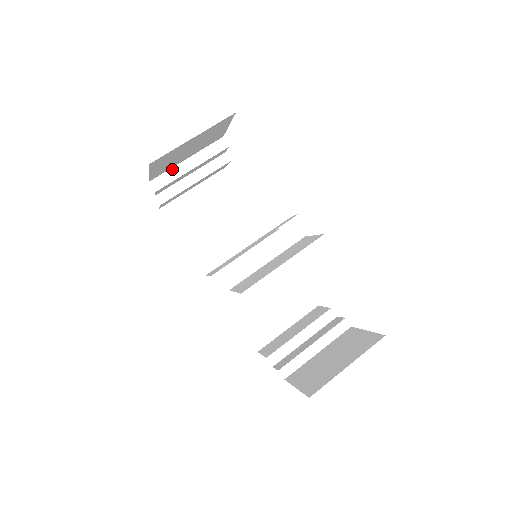
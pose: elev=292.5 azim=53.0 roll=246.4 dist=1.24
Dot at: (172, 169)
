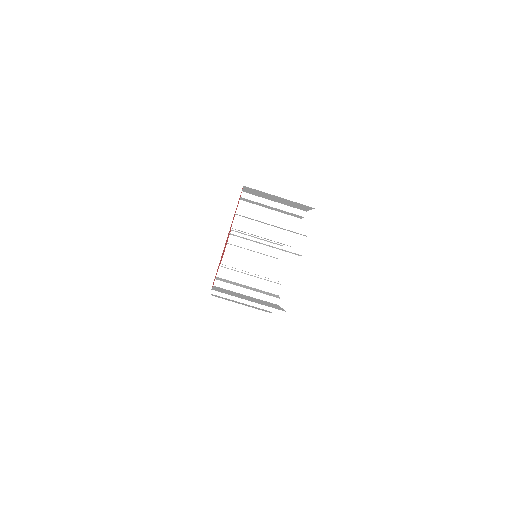
Dot at: (251, 240)
